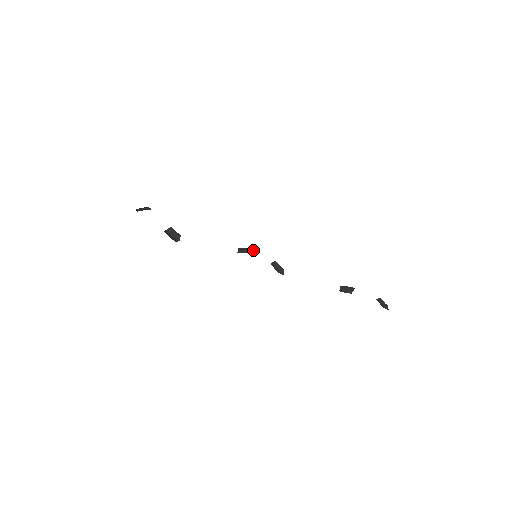
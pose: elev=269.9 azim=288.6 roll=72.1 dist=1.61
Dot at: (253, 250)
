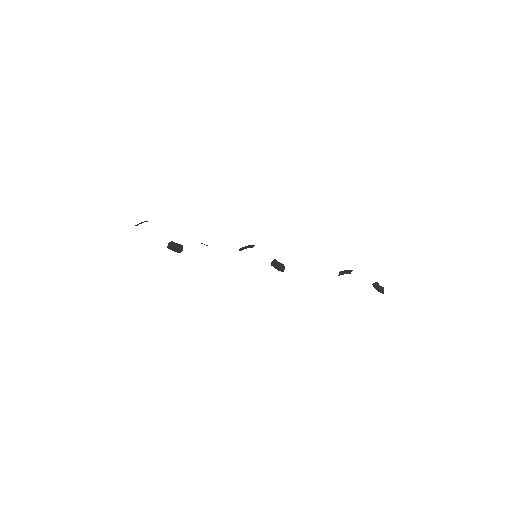
Dot at: (253, 245)
